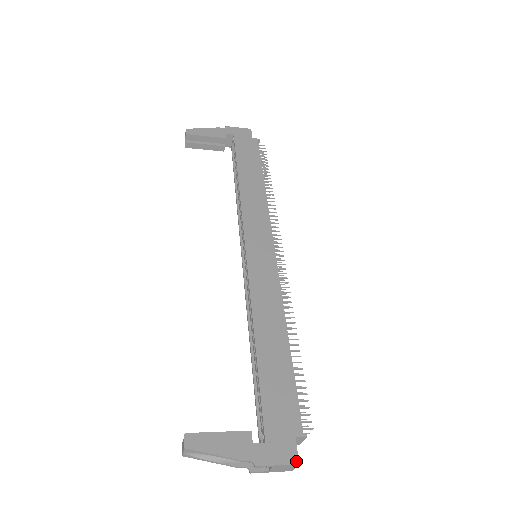
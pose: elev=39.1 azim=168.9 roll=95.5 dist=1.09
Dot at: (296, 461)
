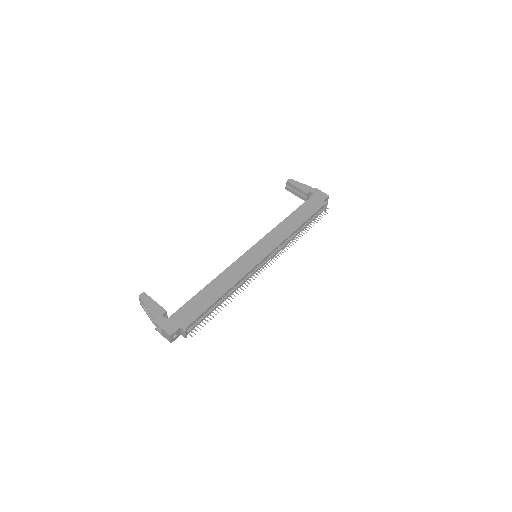
Dot at: (170, 334)
